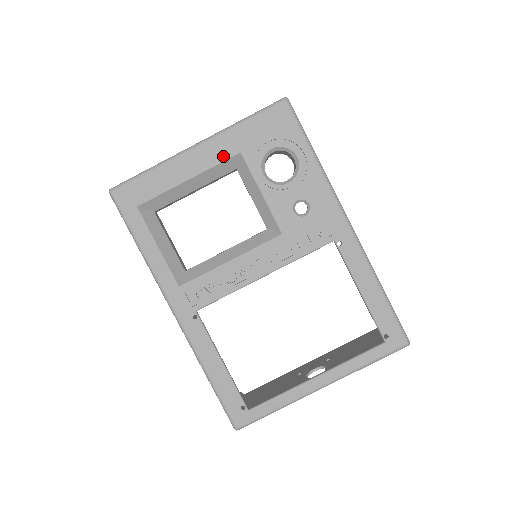
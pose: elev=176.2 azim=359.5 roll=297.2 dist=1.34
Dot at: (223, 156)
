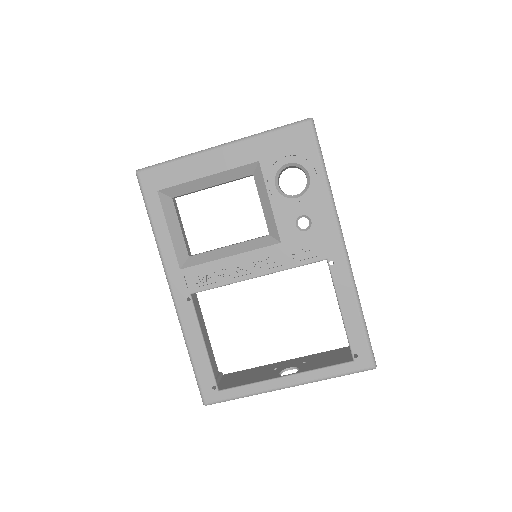
Dot at: (242, 161)
